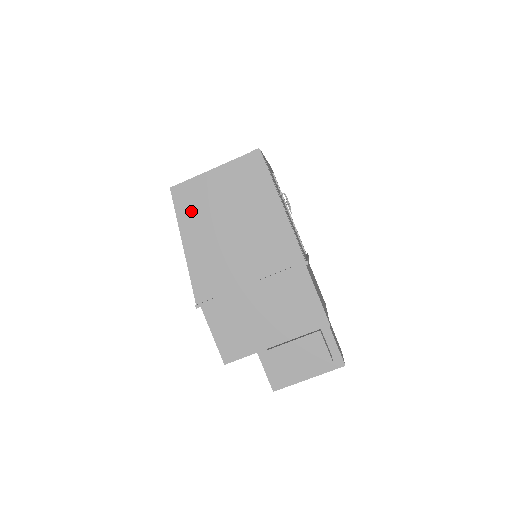
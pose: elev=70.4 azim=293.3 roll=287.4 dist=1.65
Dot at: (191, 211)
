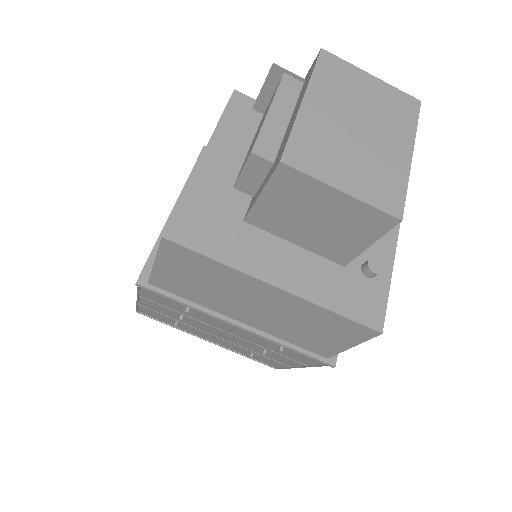
Dot at: occluded
